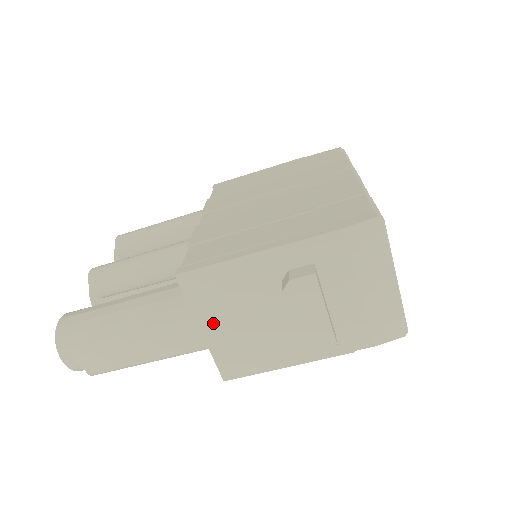
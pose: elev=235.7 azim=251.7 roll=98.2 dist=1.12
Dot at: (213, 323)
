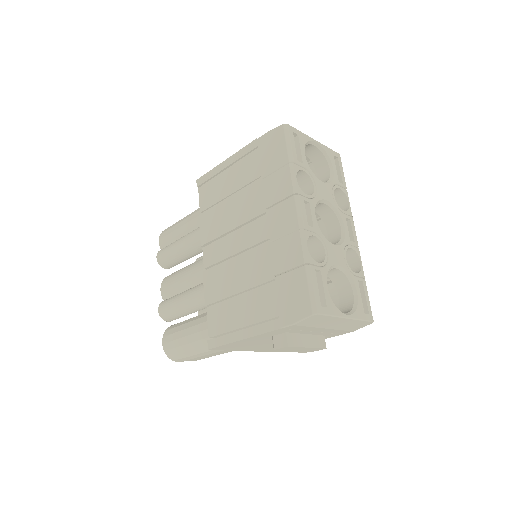
Dot at: (246, 349)
